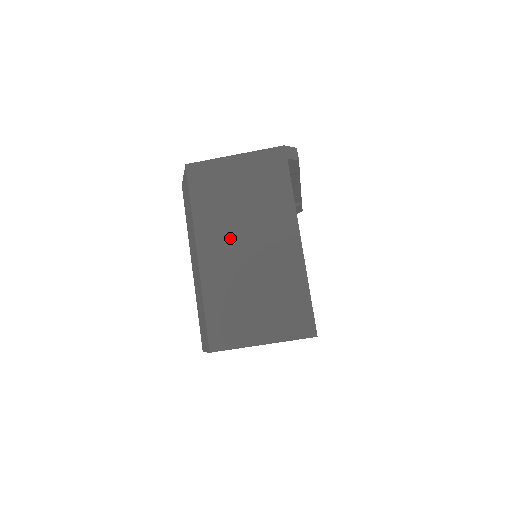
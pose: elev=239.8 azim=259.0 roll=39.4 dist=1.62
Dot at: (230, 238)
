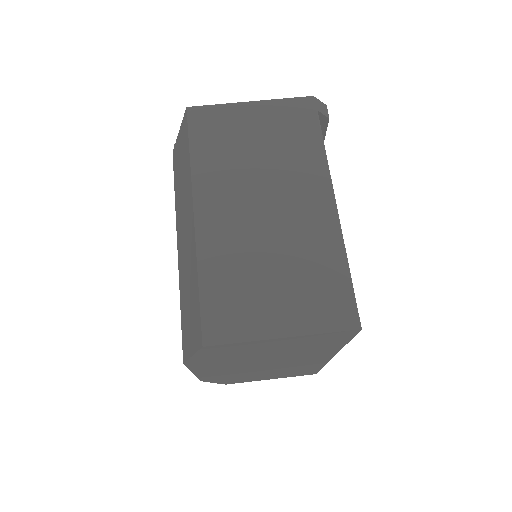
Dot at: (241, 195)
